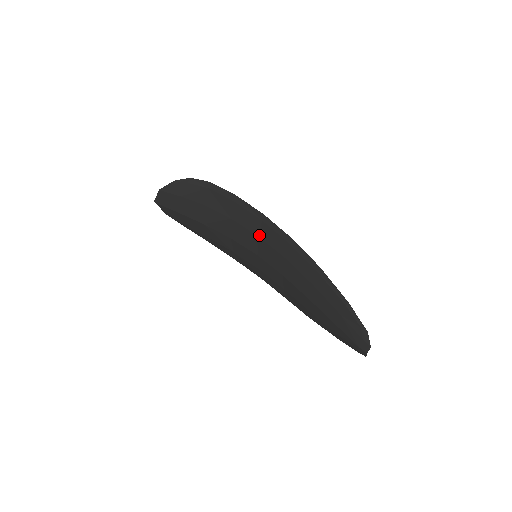
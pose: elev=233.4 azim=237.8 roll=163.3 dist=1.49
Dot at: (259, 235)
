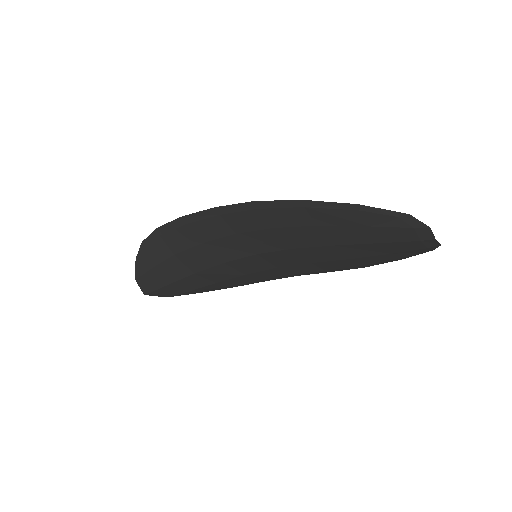
Dot at: (234, 232)
